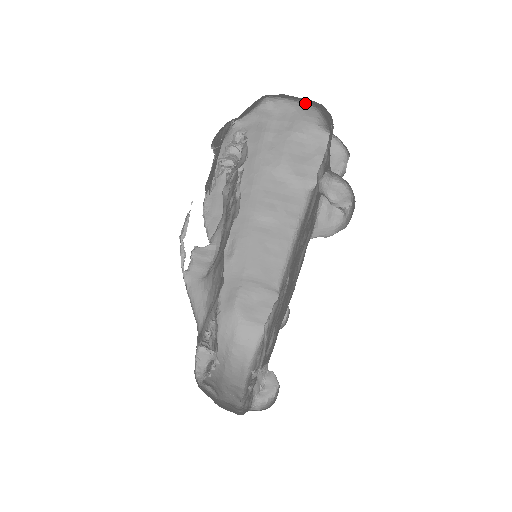
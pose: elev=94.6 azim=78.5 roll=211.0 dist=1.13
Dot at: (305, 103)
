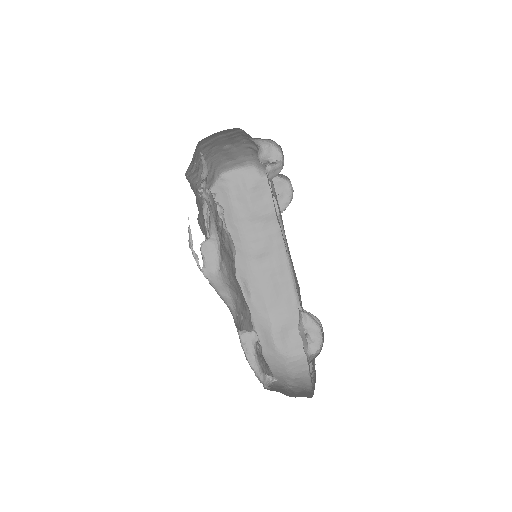
Dot at: (245, 167)
